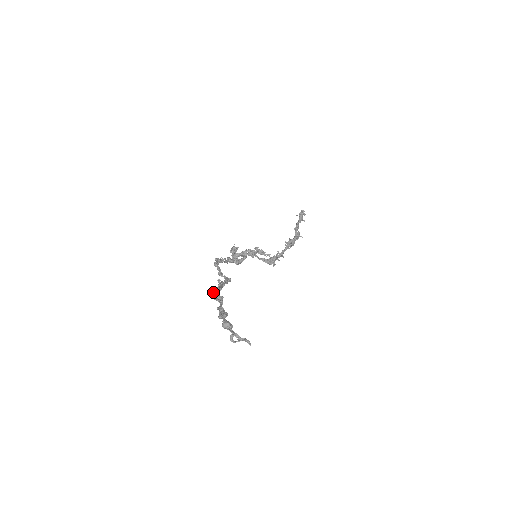
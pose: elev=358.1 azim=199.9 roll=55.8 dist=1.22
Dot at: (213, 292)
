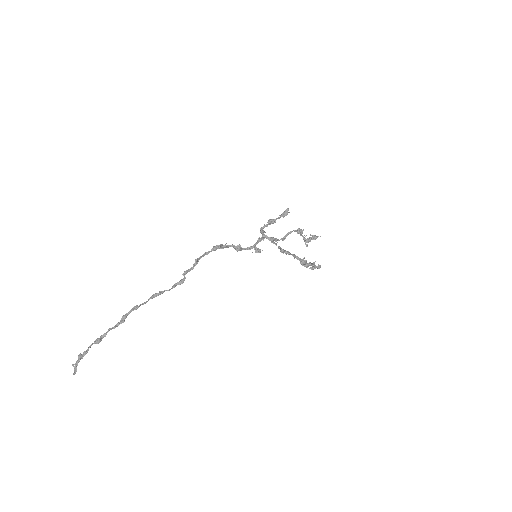
Dot at: (133, 307)
